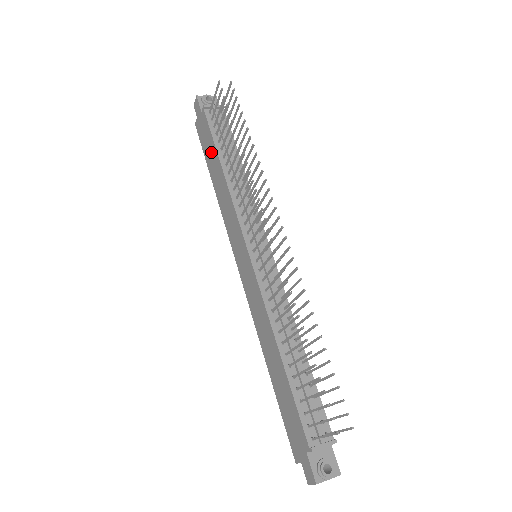
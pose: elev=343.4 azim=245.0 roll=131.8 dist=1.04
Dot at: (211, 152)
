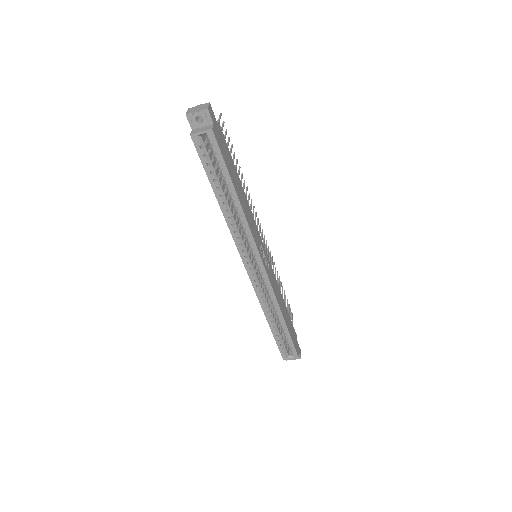
Dot at: occluded
